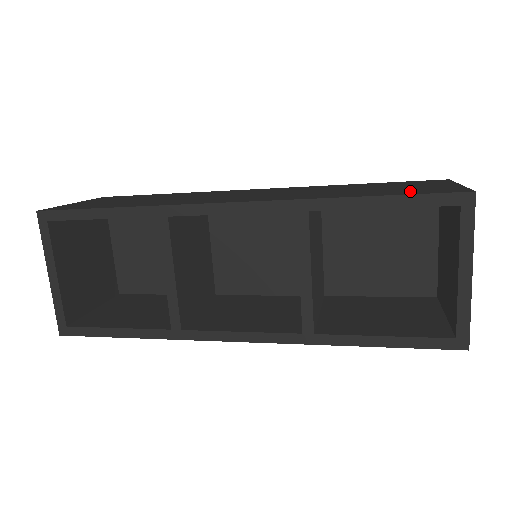
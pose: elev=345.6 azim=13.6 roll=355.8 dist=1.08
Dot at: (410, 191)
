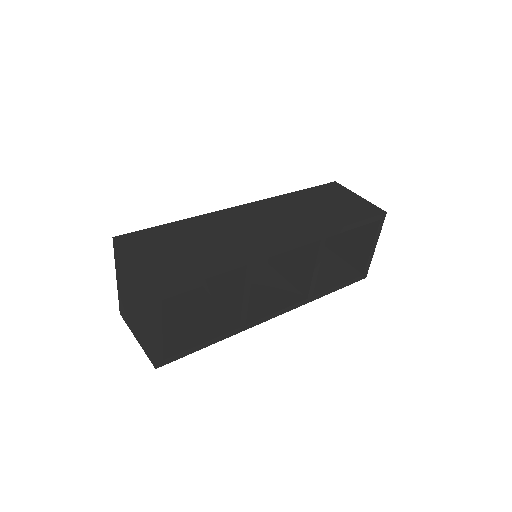
Dot at: (357, 212)
